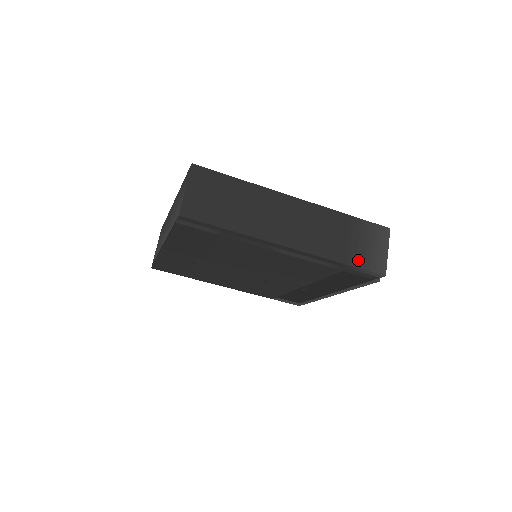
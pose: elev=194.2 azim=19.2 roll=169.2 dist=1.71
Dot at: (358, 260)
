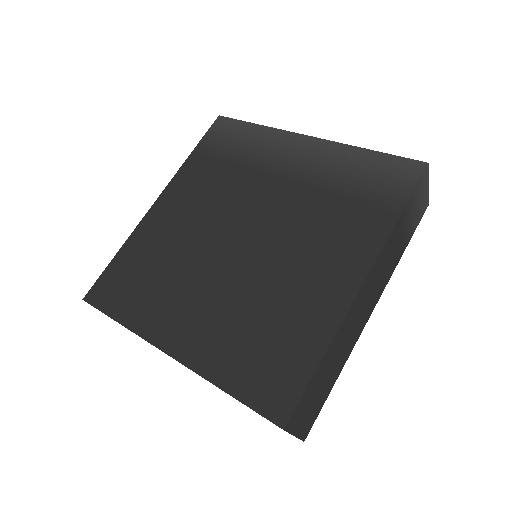
Dot at: (412, 231)
